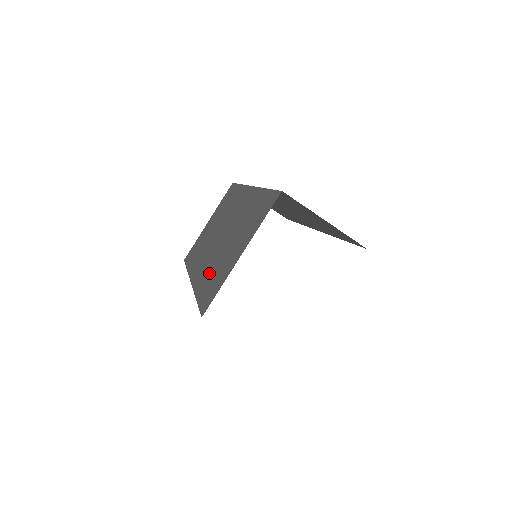
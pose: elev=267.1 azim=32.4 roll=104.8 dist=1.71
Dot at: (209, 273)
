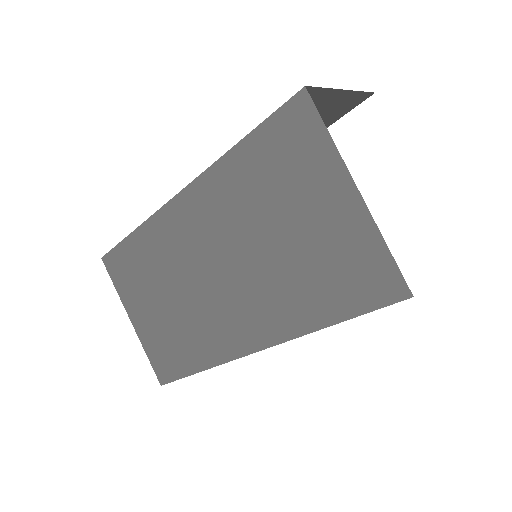
Dot at: (297, 292)
